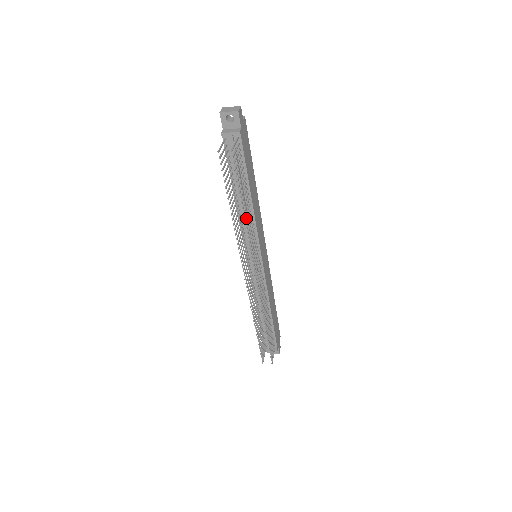
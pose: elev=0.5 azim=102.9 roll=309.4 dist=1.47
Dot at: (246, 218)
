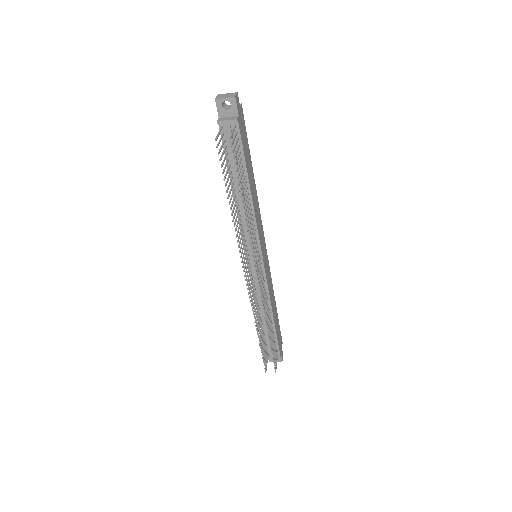
Dot at: occluded
